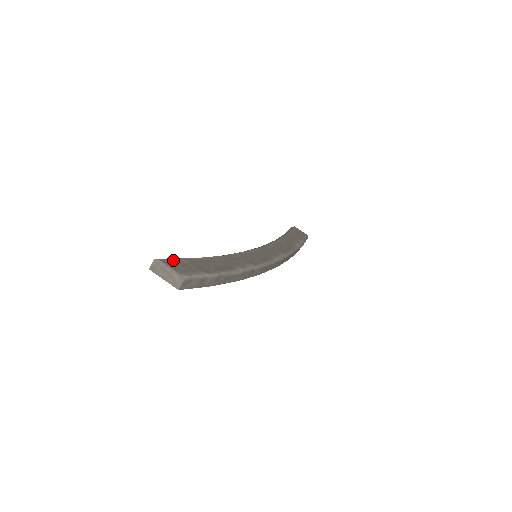
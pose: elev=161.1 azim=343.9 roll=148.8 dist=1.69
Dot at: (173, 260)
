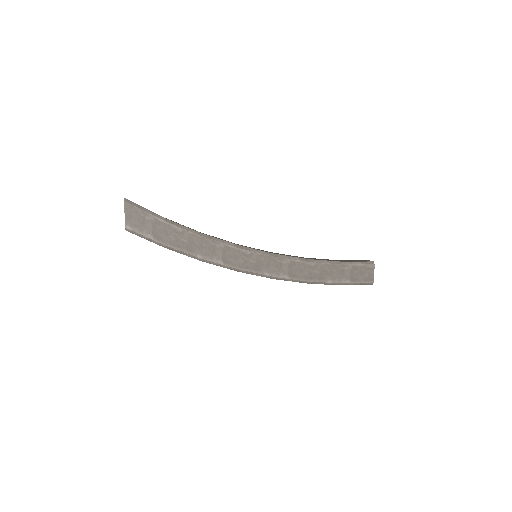
Dot at: (138, 210)
